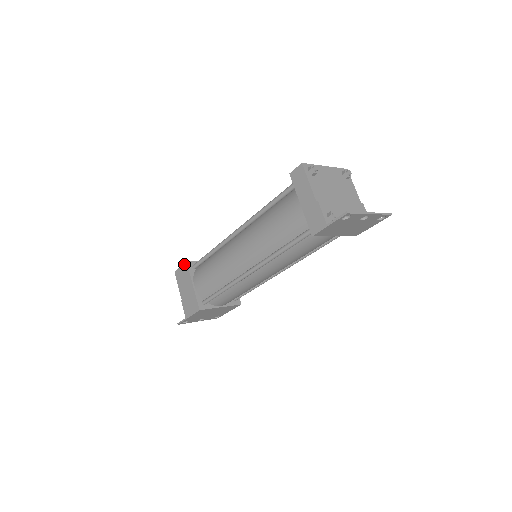
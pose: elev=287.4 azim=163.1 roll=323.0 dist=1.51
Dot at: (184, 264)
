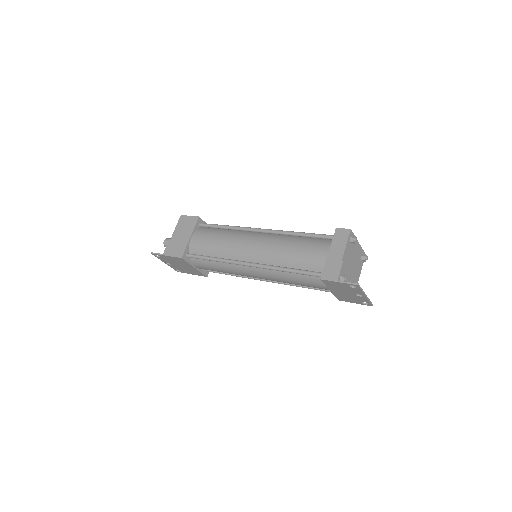
Dot at: (195, 217)
